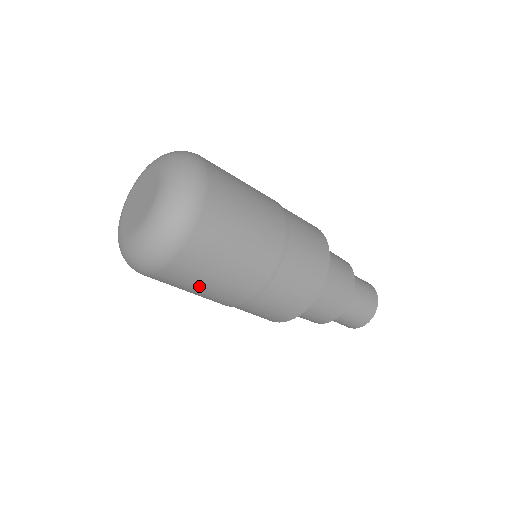
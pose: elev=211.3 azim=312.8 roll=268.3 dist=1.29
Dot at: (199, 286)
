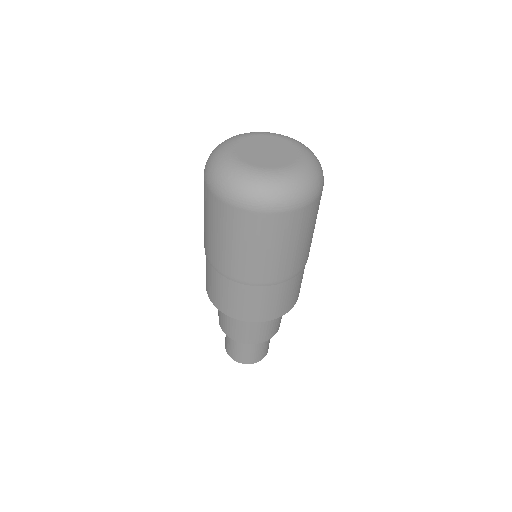
Dot at: (284, 245)
